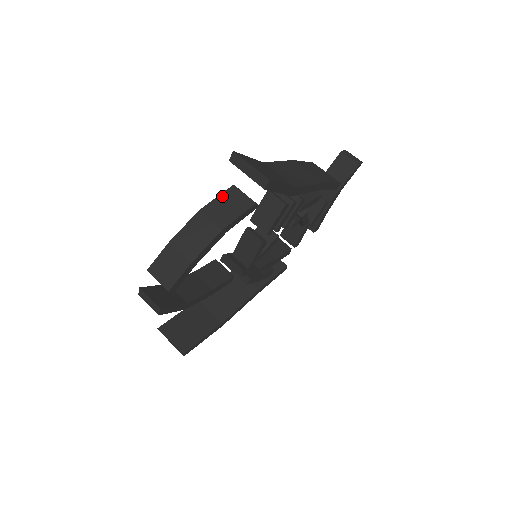
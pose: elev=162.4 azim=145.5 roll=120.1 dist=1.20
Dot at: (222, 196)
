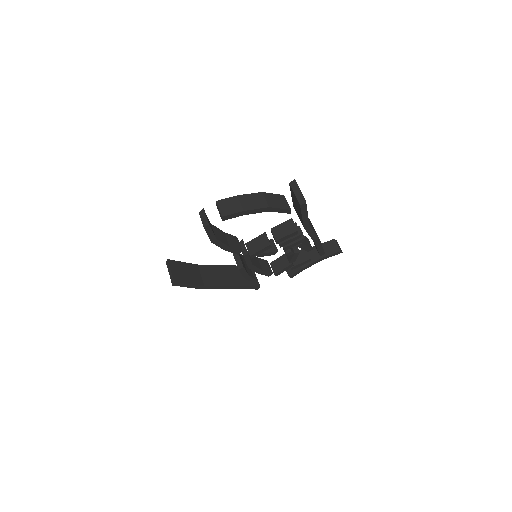
Dot at: (276, 195)
